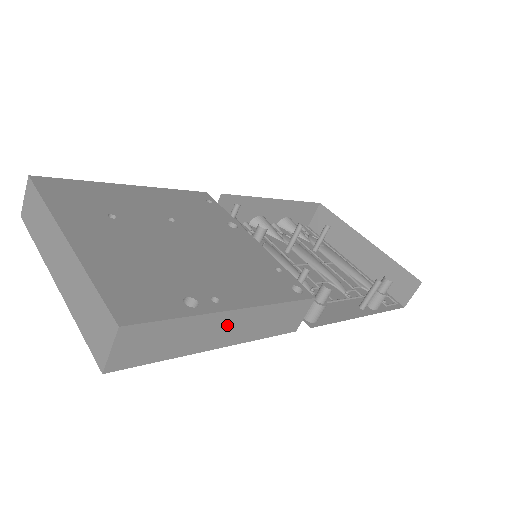
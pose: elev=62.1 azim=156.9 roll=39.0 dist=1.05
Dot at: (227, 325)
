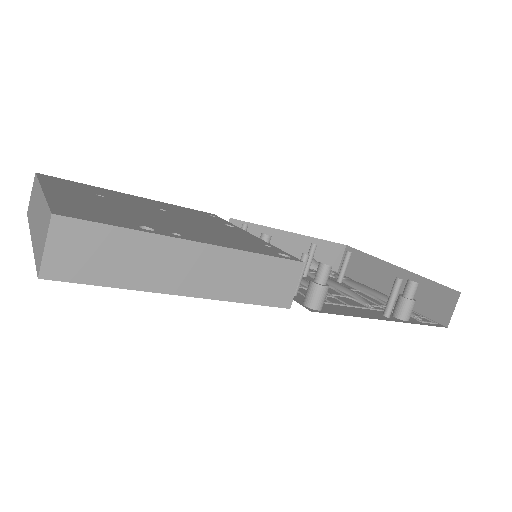
Dot at: (190, 262)
